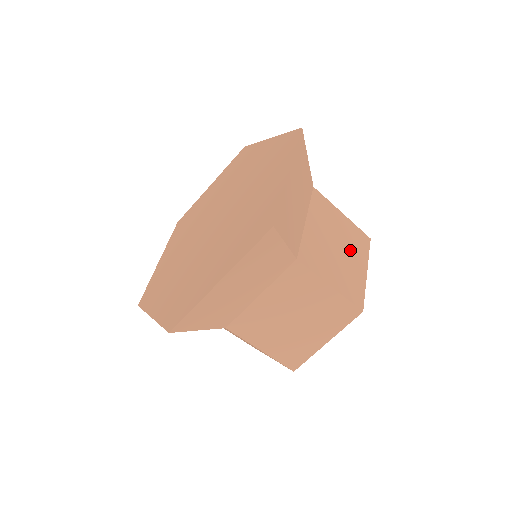
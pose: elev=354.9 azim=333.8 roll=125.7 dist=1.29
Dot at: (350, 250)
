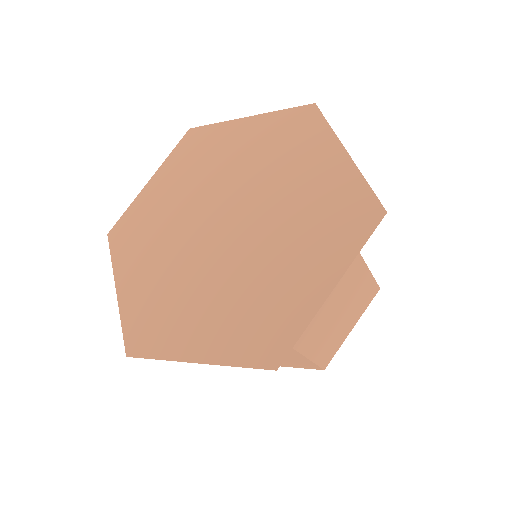
Dot at: occluded
